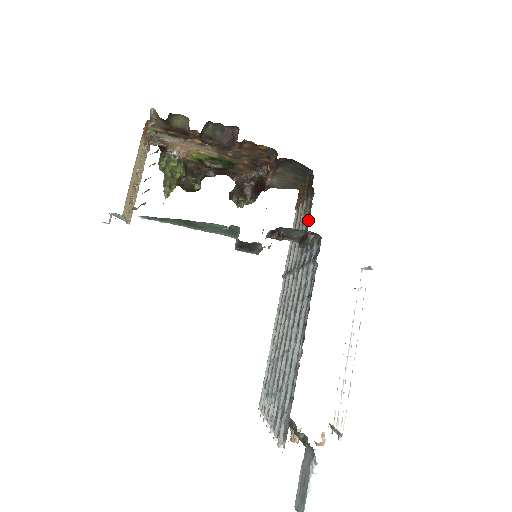
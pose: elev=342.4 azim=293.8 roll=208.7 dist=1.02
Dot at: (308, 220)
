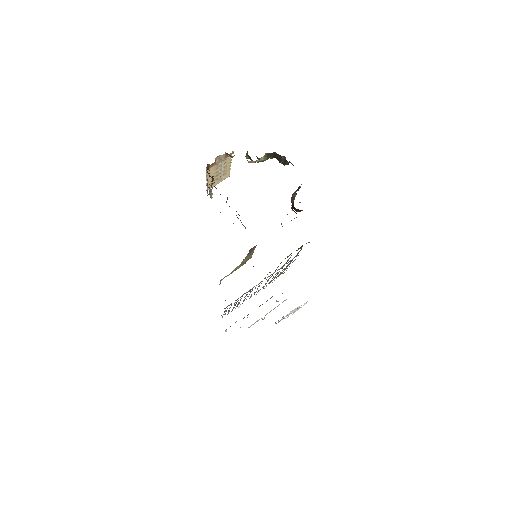
Dot at: occluded
